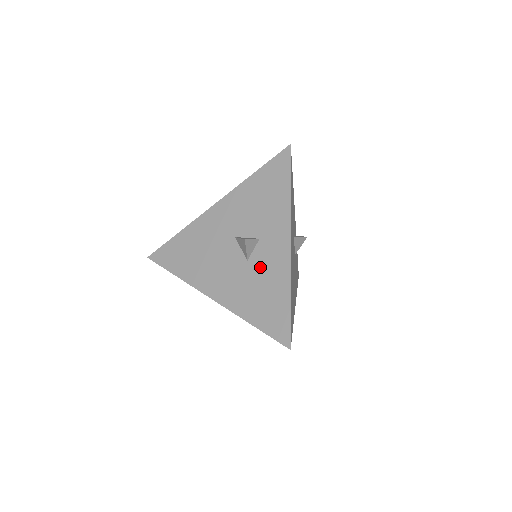
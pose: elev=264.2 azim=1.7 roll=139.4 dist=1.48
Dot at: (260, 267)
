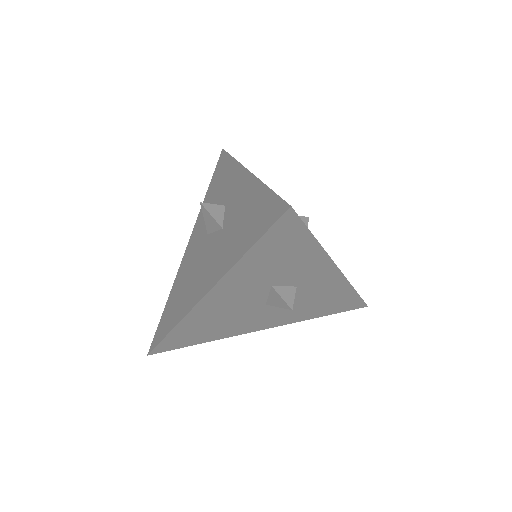
Dot at: (233, 215)
